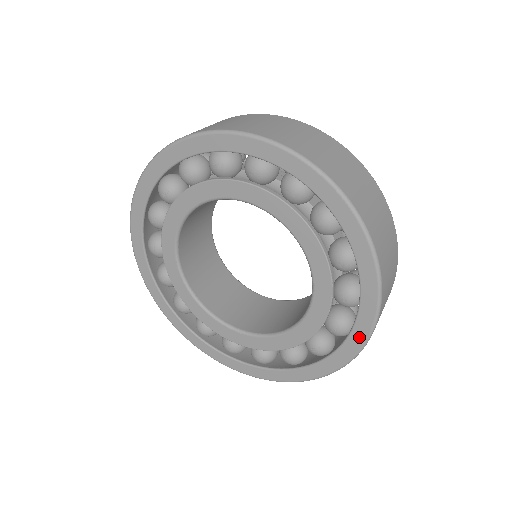
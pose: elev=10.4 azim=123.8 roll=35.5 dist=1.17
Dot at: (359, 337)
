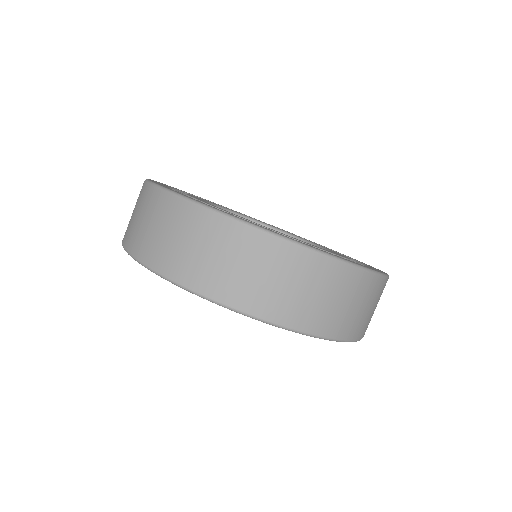
Dot at: occluded
